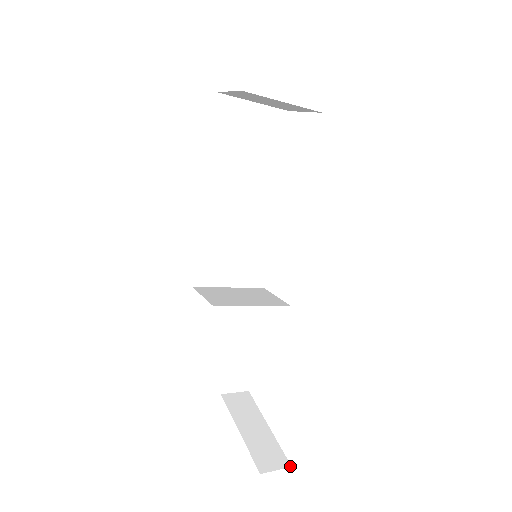
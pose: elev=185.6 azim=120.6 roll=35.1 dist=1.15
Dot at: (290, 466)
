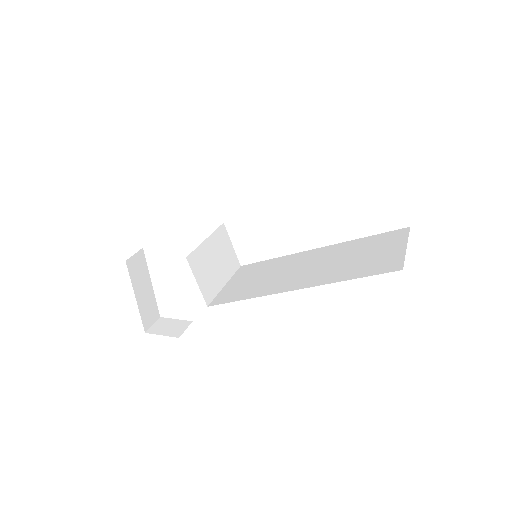
Dot at: (159, 317)
